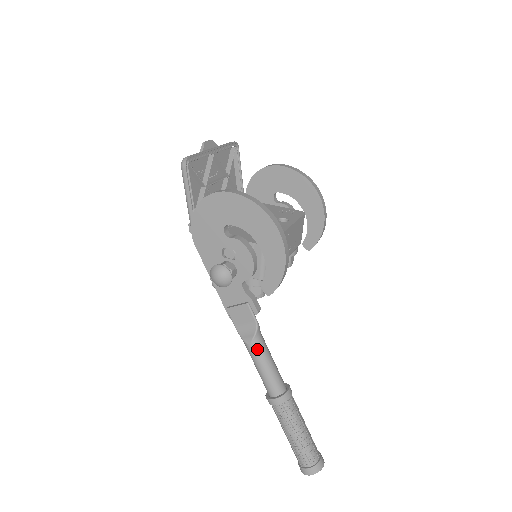
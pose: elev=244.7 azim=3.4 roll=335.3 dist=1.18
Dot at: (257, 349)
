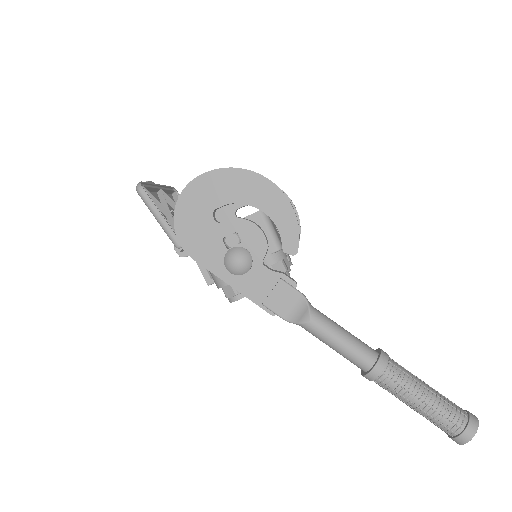
Dot at: (321, 321)
